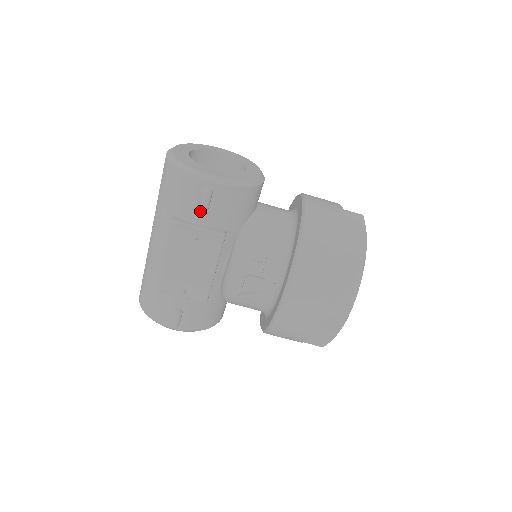
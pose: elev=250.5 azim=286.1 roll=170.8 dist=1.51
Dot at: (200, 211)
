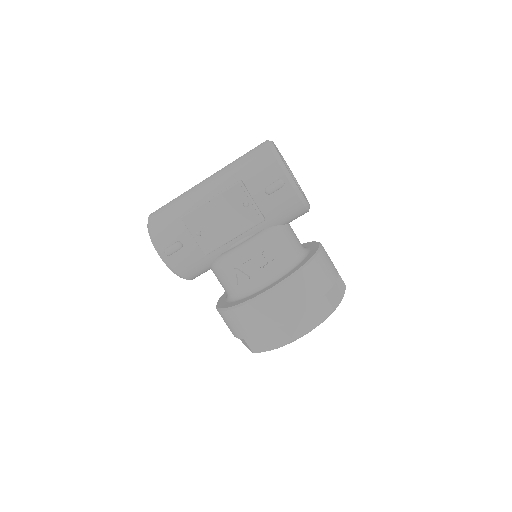
Dot at: (263, 191)
